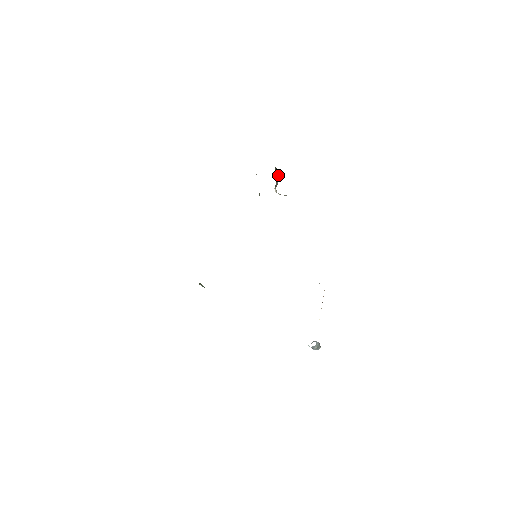
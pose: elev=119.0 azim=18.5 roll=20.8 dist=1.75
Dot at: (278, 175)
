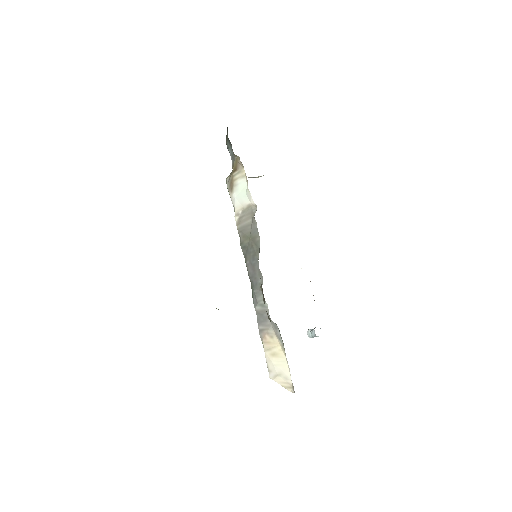
Dot at: occluded
